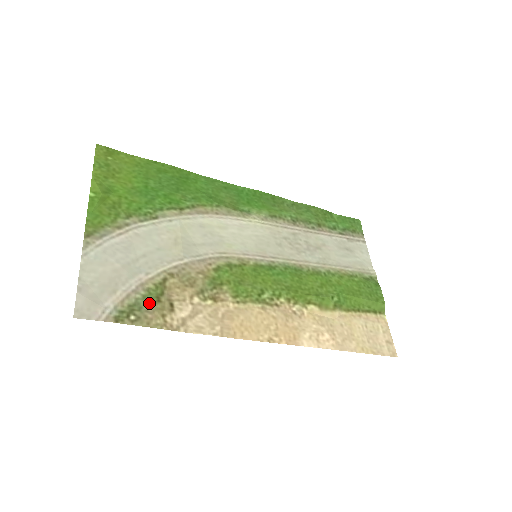
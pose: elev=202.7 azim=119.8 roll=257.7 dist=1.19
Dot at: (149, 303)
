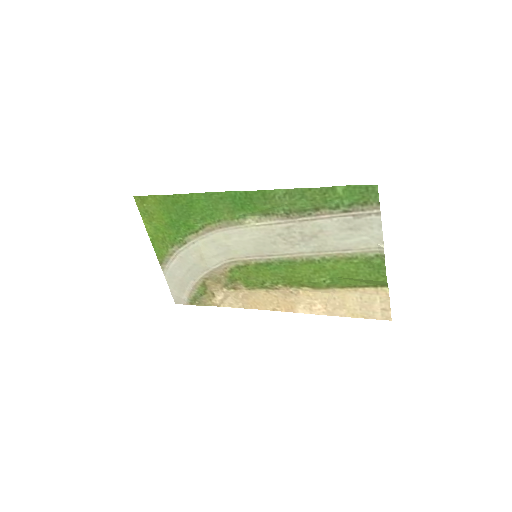
Dot at: (201, 295)
